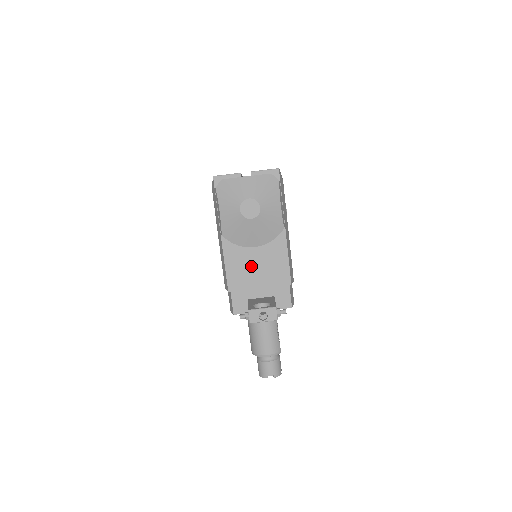
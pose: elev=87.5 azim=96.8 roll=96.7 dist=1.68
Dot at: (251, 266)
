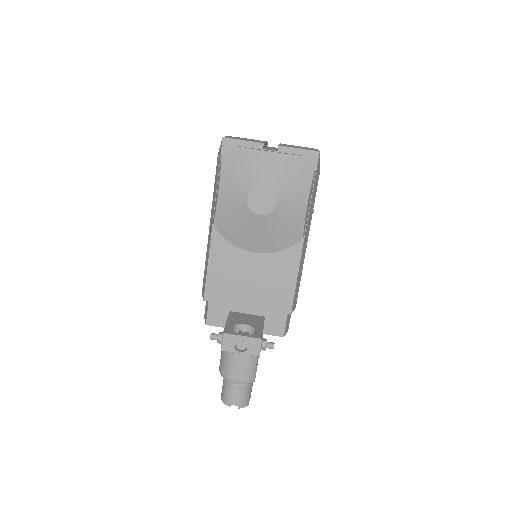
Dot at: (243, 275)
